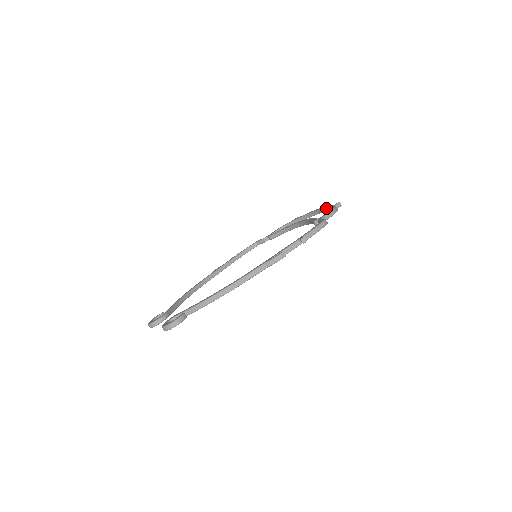
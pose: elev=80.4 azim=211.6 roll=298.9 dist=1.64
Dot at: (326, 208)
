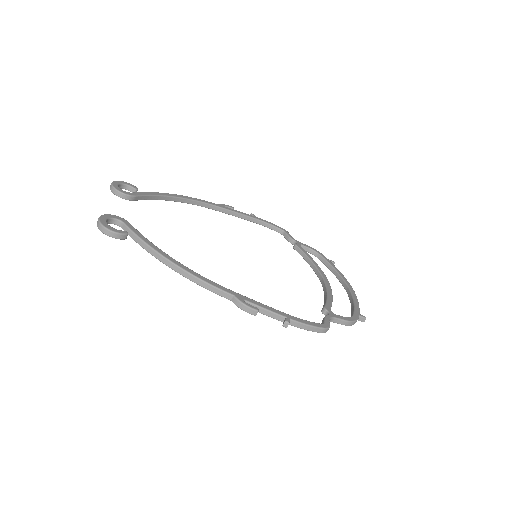
Dot at: (354, 303)
